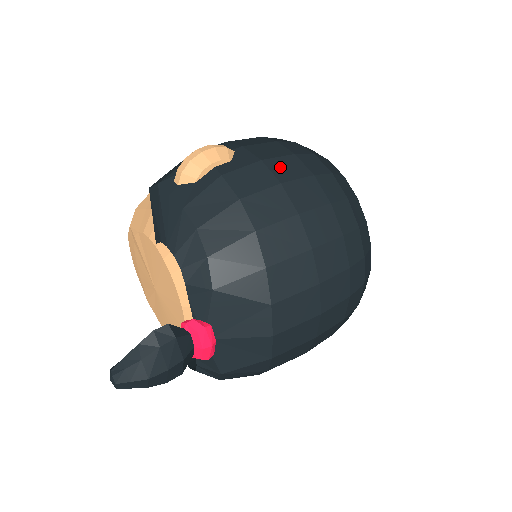
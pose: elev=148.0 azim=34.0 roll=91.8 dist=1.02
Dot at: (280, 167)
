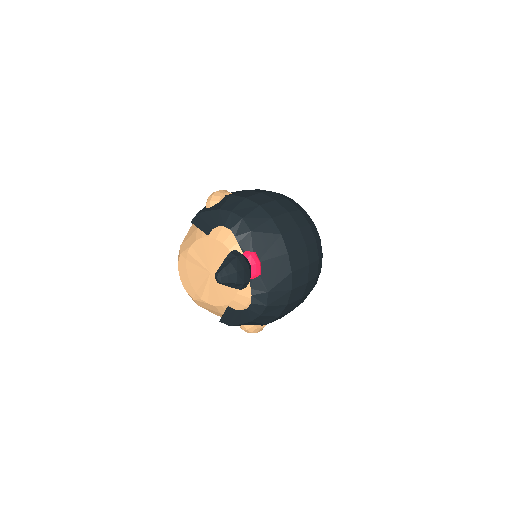
Dot at: occluded
